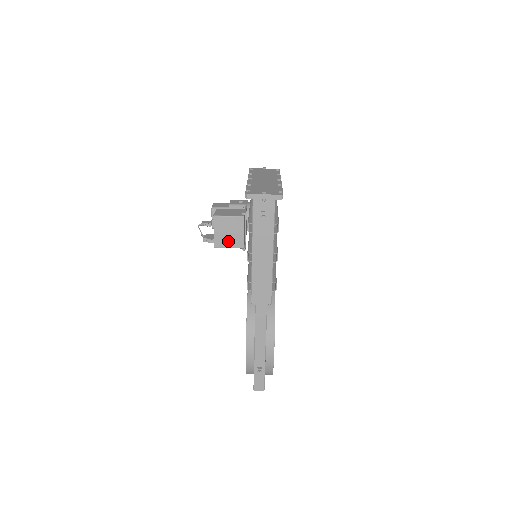
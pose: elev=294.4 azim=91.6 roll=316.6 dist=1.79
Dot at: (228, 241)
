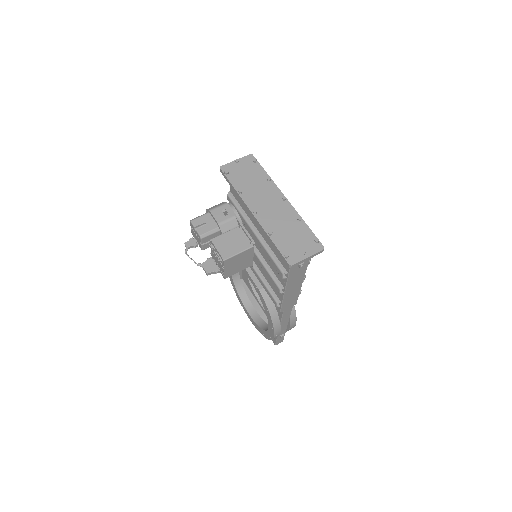
Dot at: (238, 269)
